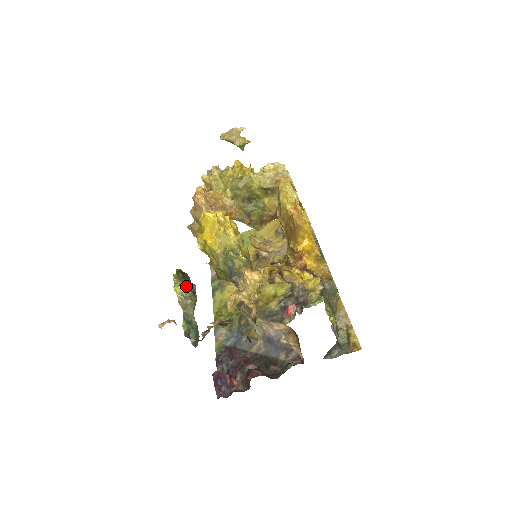
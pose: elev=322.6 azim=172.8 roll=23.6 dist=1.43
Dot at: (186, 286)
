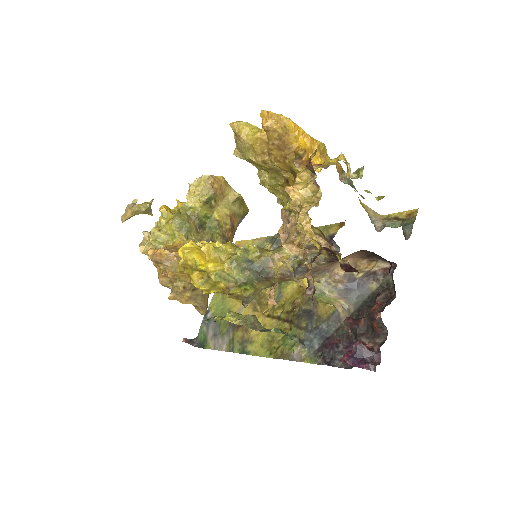
Dot at: (233, 312)
